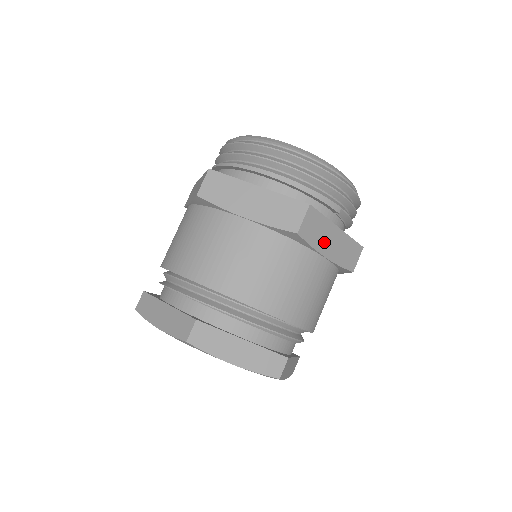
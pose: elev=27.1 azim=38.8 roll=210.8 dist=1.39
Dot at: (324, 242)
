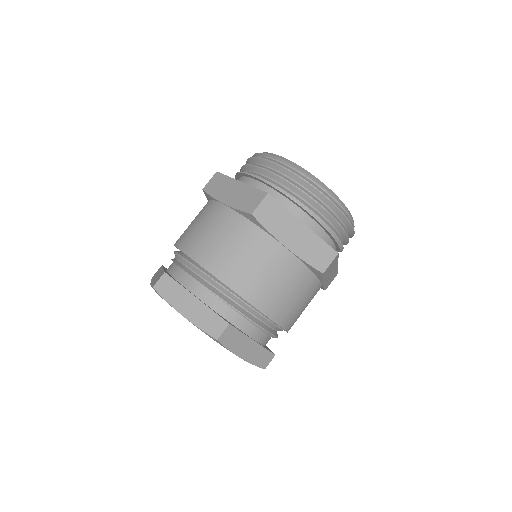
Dot at: (328, 275)
